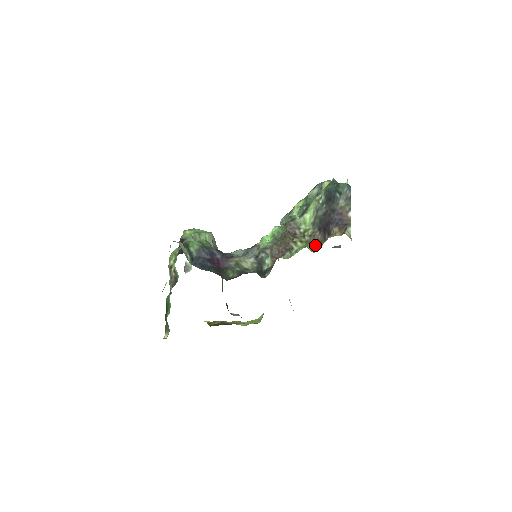
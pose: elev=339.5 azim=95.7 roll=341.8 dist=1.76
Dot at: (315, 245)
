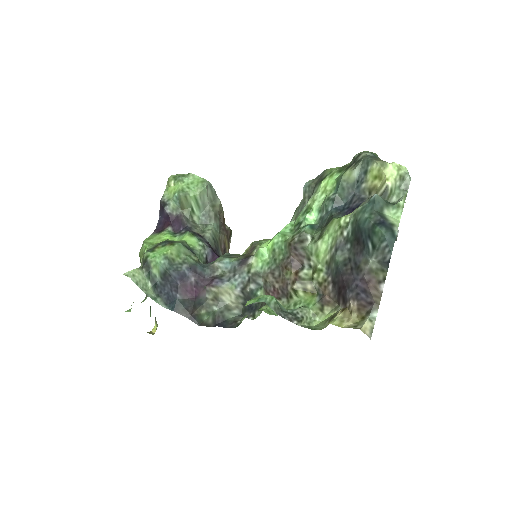
Dot at: (322, 308)
